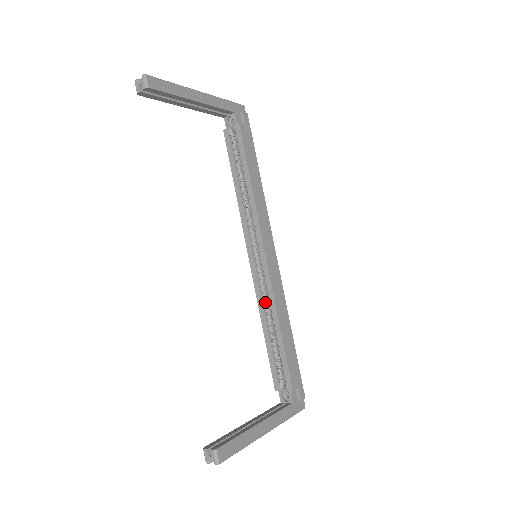
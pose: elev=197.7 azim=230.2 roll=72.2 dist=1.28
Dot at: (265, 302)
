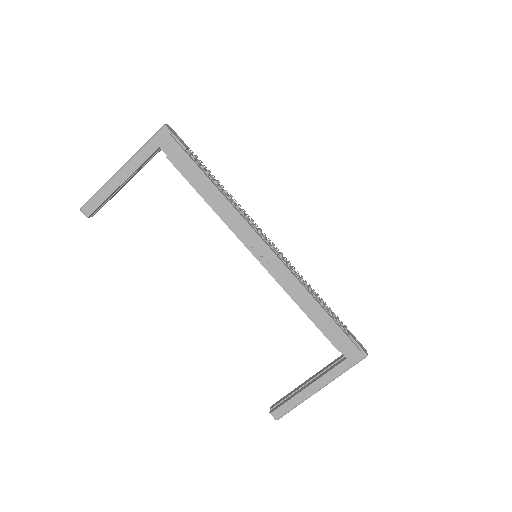
Dot at: occluded
